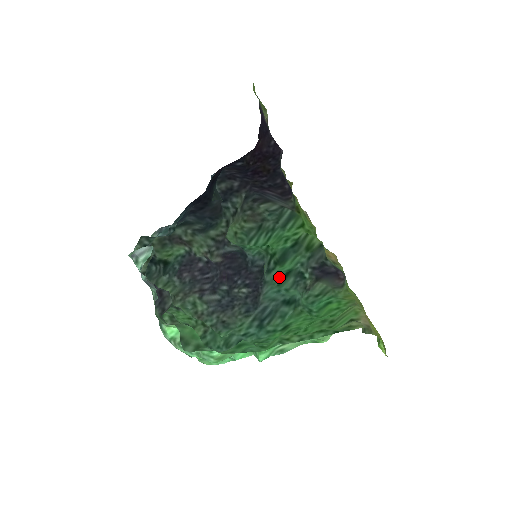
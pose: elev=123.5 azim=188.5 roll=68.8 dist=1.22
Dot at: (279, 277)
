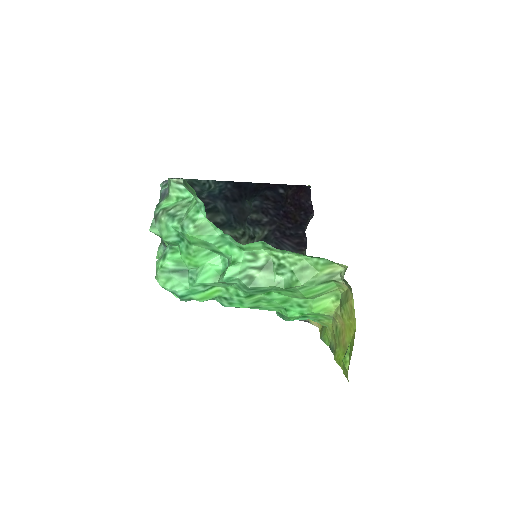
Dot at: occluded
